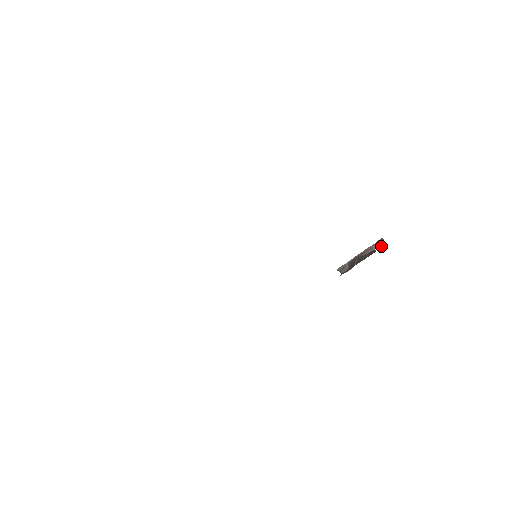
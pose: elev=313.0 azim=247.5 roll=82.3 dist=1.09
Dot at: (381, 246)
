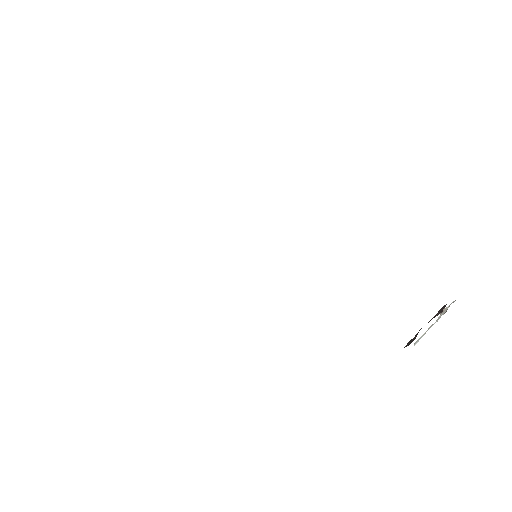
Dot at: (444, 307)
